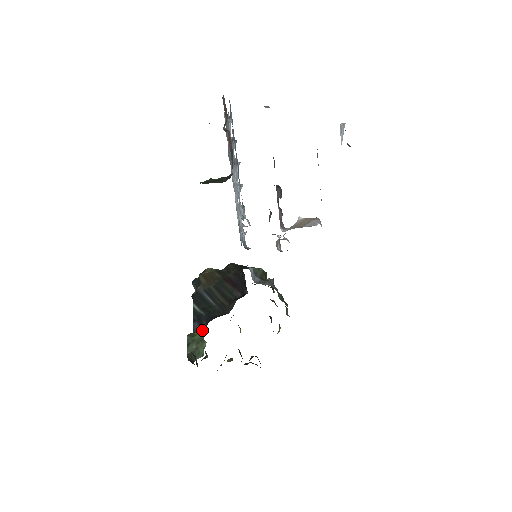
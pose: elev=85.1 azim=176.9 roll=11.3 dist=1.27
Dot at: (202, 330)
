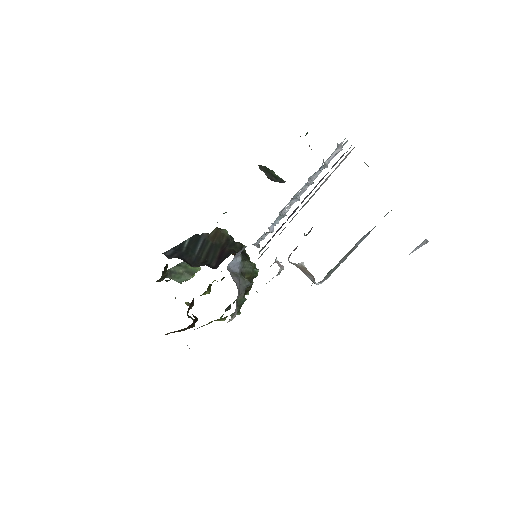
Dot at: (200, 268)
